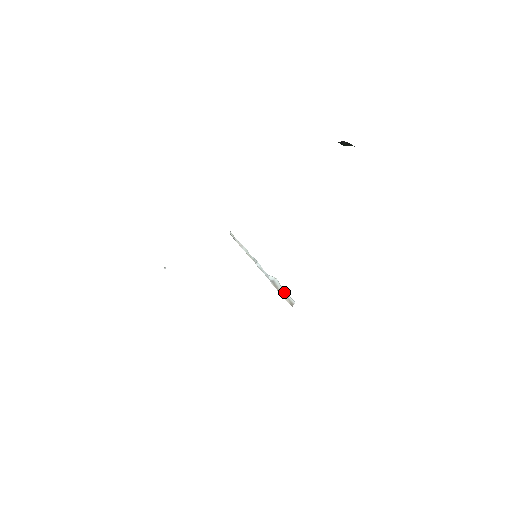
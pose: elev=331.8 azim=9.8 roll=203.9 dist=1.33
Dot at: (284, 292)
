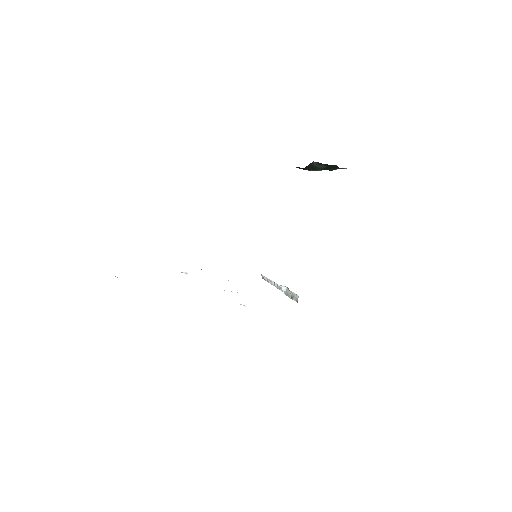
Dot at: (292, 294)
